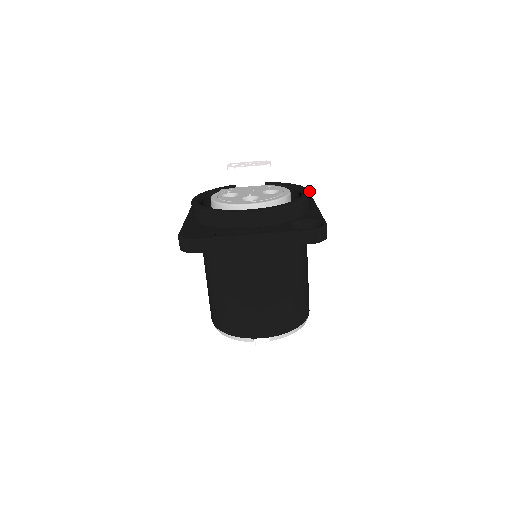
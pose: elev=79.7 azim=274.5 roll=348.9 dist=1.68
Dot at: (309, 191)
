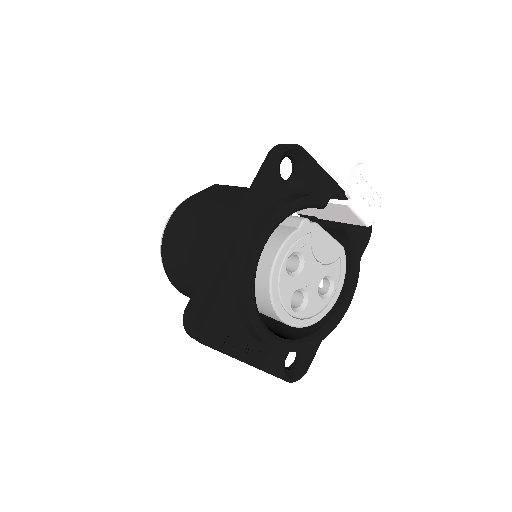
Dot at: occluded
